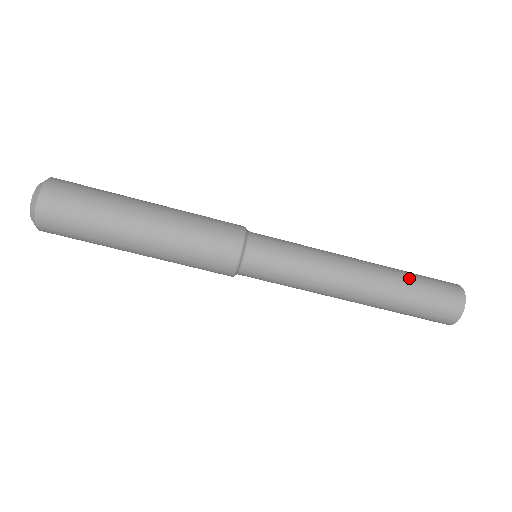
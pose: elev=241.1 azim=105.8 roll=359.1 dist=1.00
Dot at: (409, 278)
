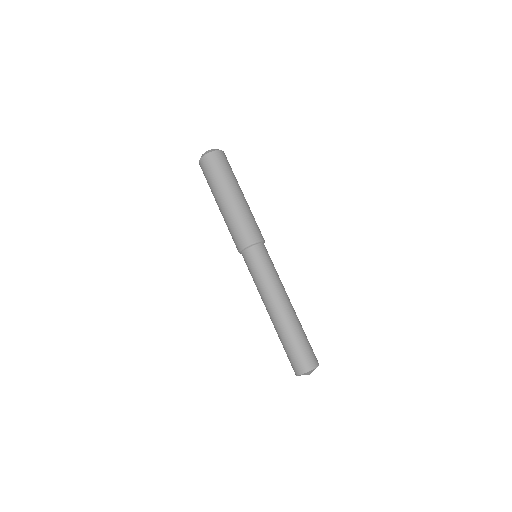
Dot at: (299, 334)
